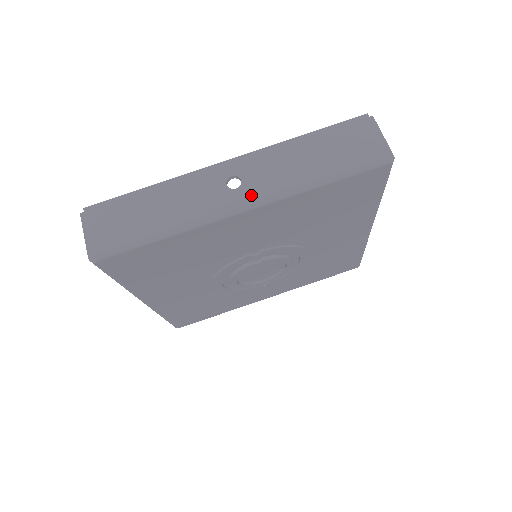
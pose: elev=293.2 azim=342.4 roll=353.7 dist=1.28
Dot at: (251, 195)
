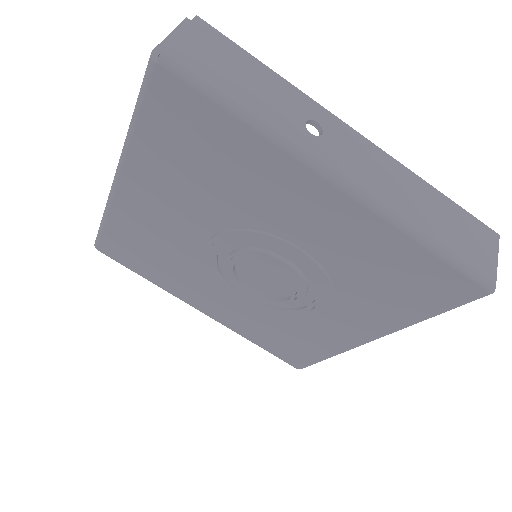
Dot at: occluded
